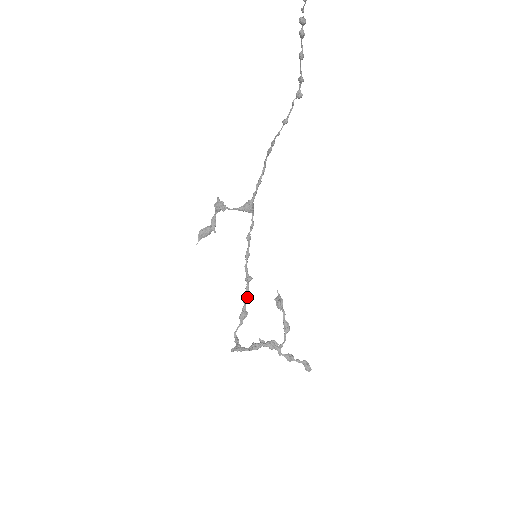
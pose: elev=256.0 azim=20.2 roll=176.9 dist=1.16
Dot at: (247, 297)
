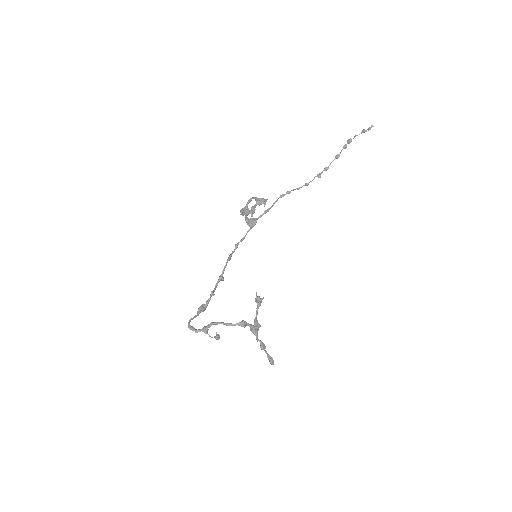
Dot at: occluded
